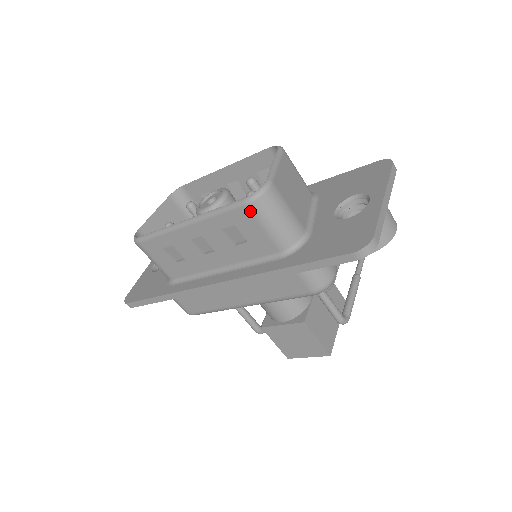
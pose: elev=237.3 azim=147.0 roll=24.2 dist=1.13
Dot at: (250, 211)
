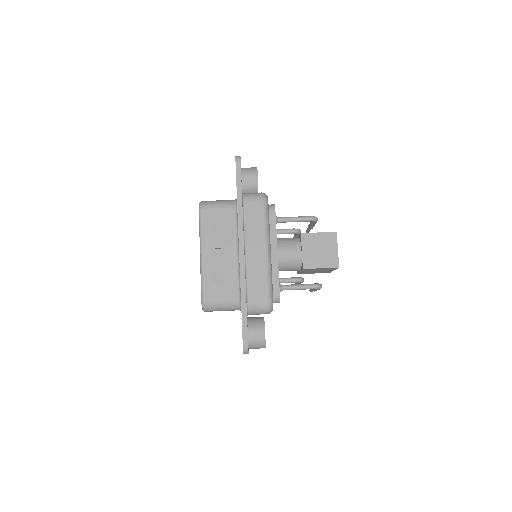
Dot at: (205, 210)
